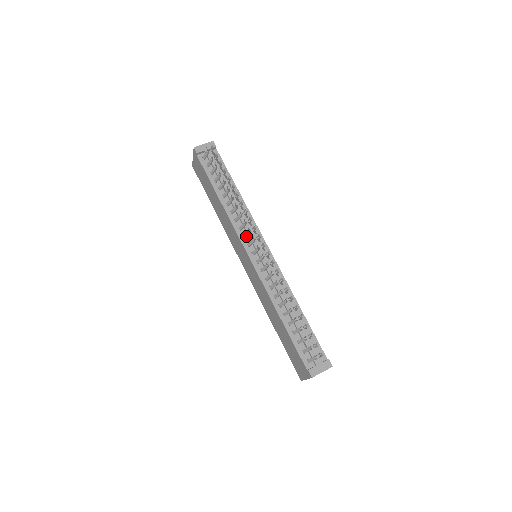
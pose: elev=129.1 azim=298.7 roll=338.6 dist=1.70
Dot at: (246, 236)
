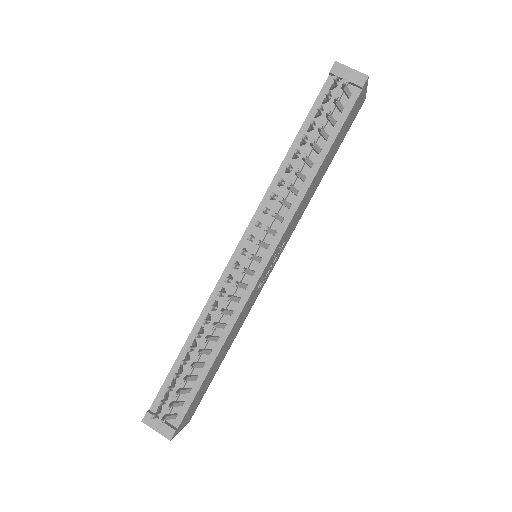
Dot at: occluded
